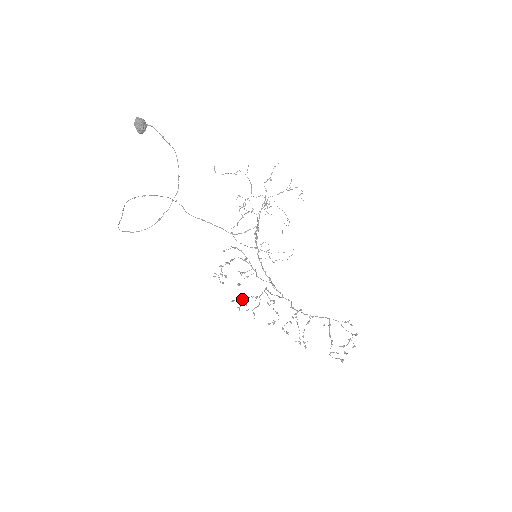
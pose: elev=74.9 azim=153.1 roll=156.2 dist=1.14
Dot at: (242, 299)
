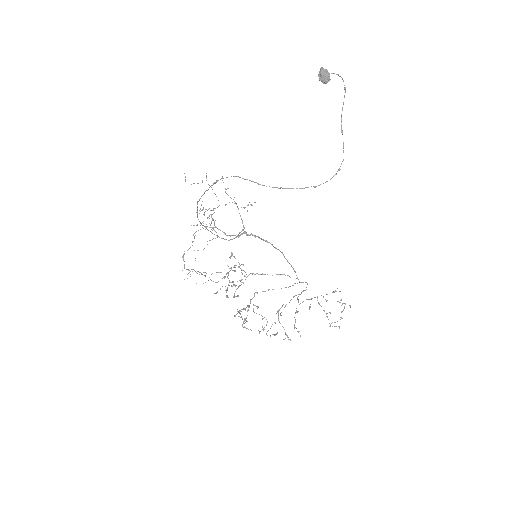
Dot at: (245, 309)
